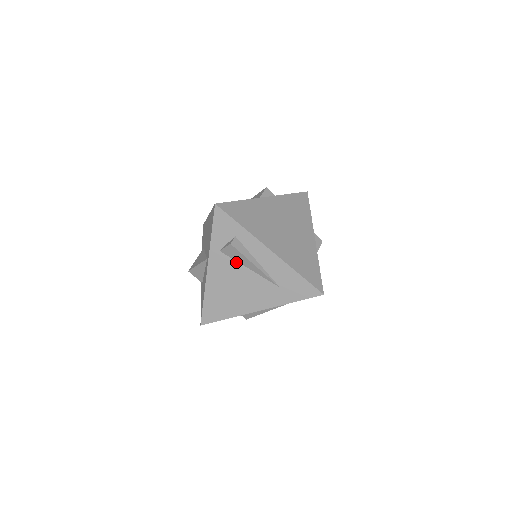
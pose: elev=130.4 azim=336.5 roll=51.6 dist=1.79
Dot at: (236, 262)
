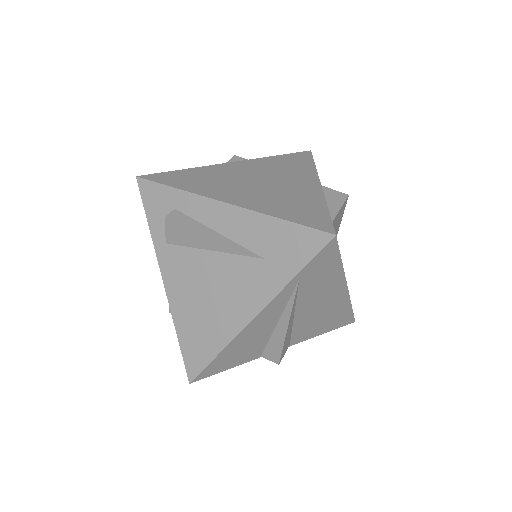
Dot at: (191, 249)
